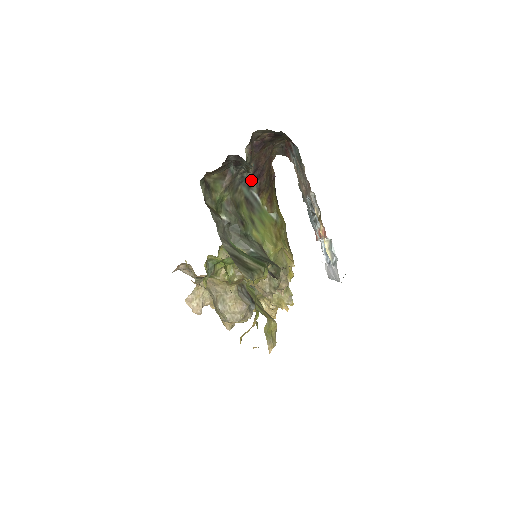
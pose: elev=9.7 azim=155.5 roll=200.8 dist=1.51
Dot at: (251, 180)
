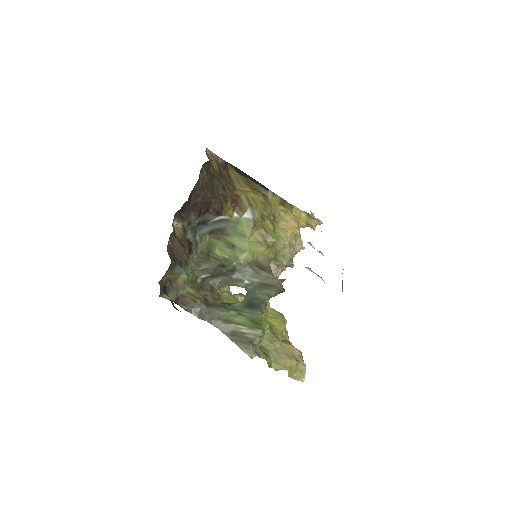
Dot at: (203, 217)
